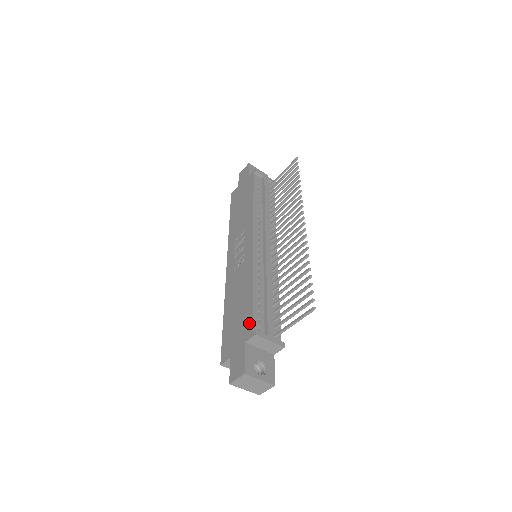
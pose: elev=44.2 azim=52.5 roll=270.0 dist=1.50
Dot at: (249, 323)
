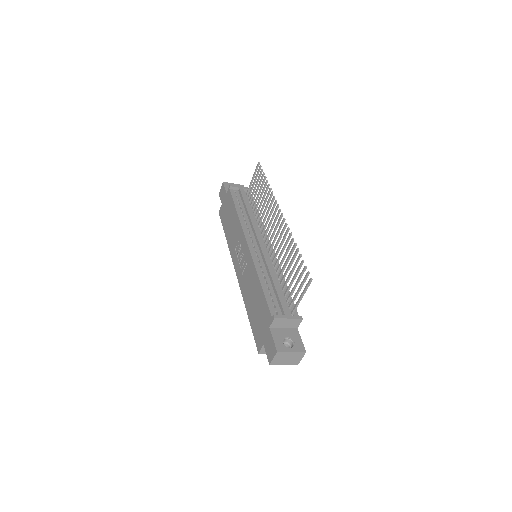
Dot at: (267, 311)
